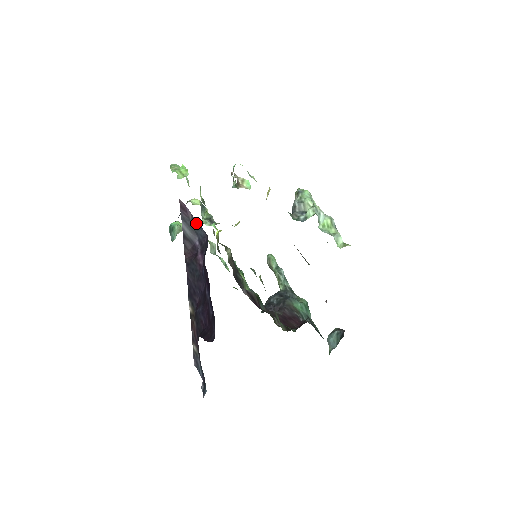
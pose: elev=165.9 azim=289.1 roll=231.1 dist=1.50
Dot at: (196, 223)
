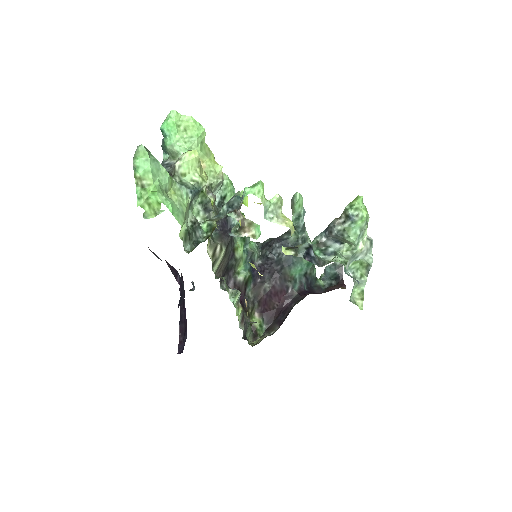
Dot at: occluded
